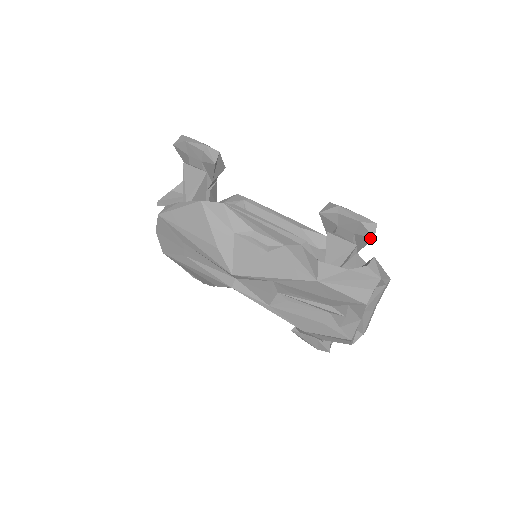
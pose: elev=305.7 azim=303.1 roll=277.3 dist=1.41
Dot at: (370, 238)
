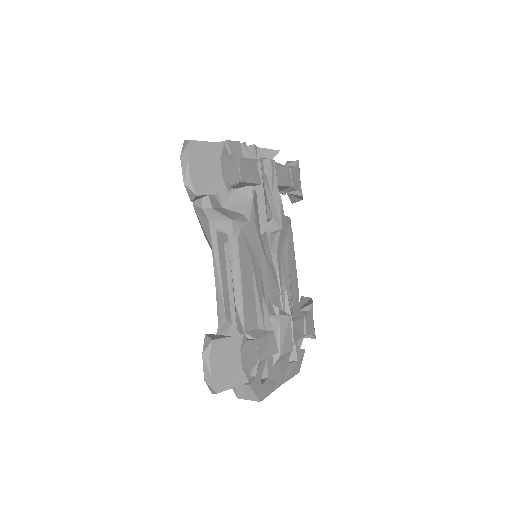
Dot at: occluded
